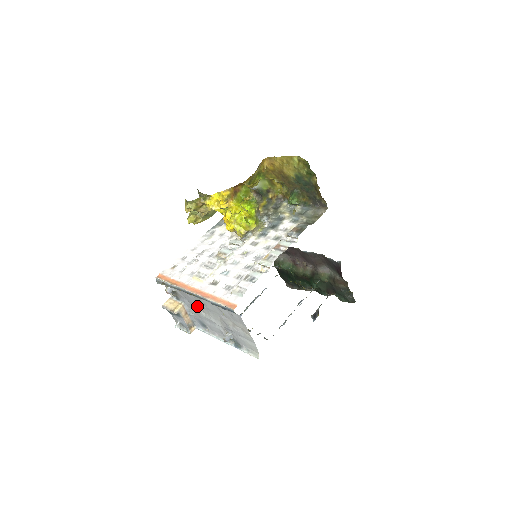
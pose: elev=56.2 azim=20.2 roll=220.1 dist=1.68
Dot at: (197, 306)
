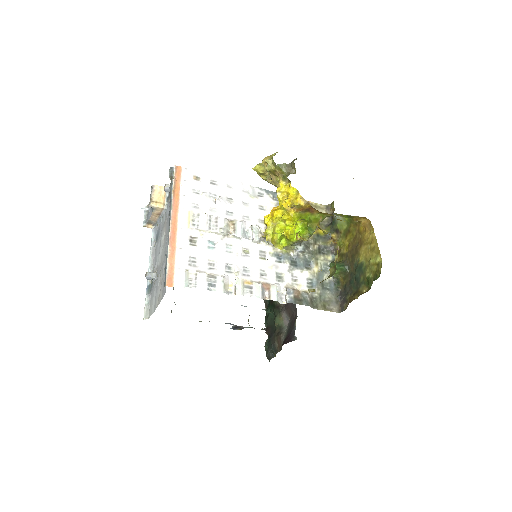
Dot at: (167, 227)
